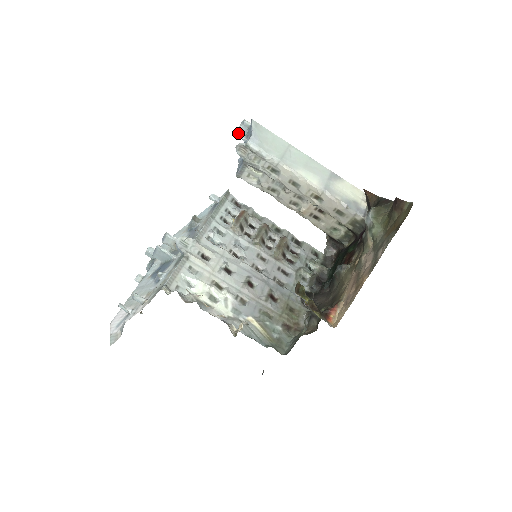
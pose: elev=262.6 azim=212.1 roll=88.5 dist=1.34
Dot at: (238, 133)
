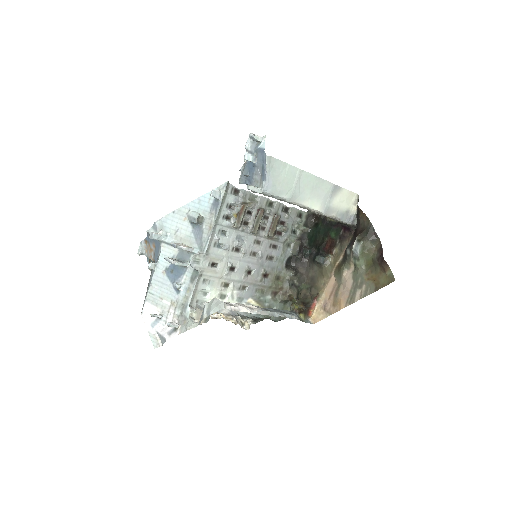
Dot at: (247, 157)
